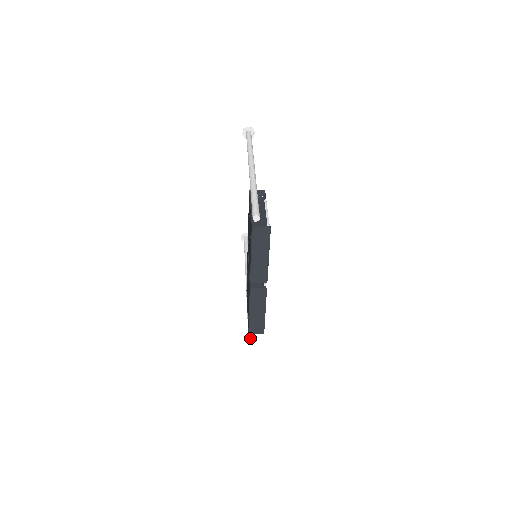
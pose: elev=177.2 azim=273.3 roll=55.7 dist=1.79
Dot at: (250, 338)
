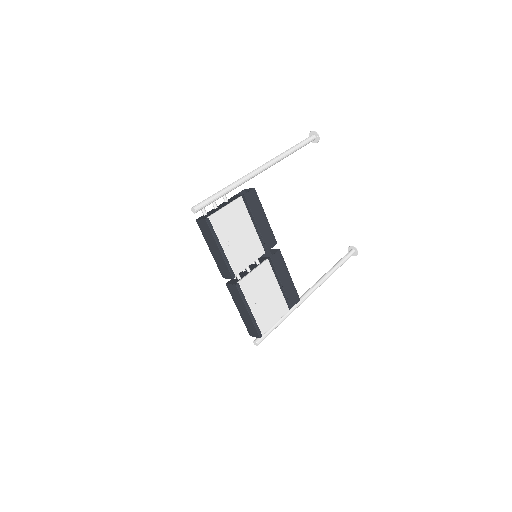
Dot at: (254, 341)
